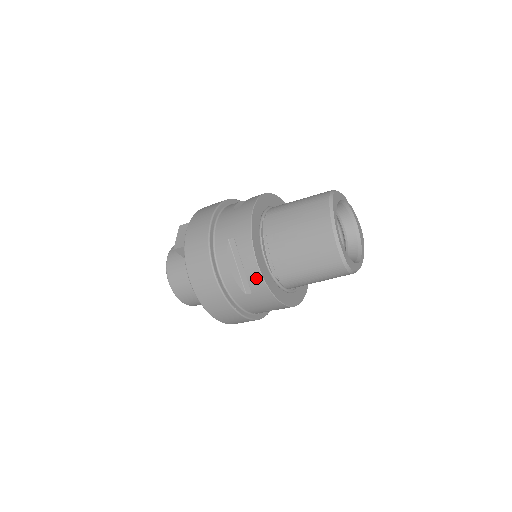
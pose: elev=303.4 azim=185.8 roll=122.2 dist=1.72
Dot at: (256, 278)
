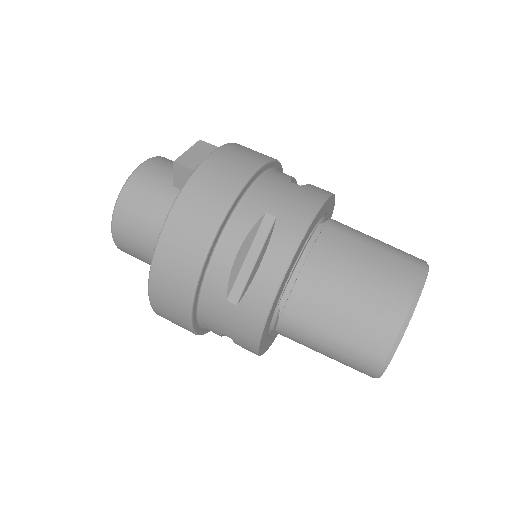
Dot at: (264, 292)
